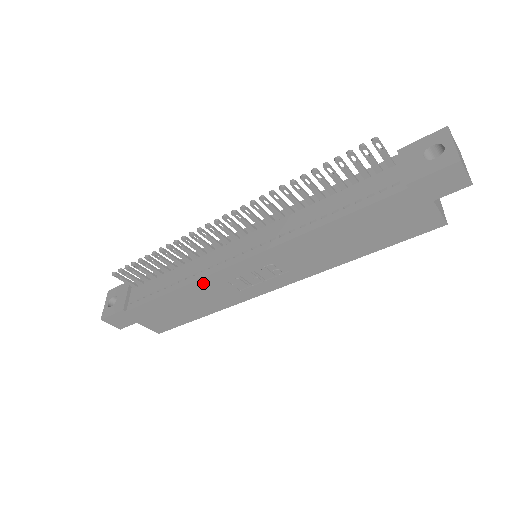
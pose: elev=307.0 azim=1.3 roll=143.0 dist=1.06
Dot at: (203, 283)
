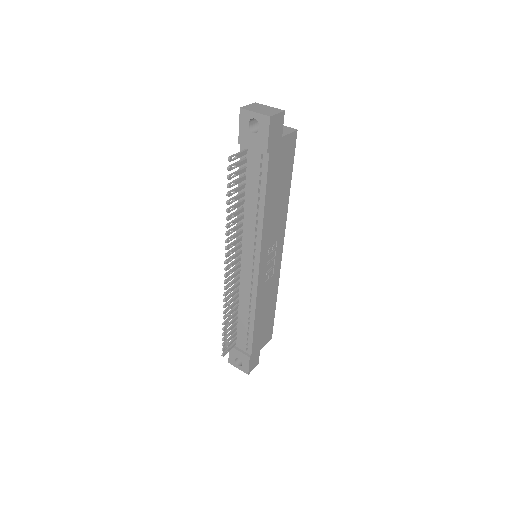
Dot at: (259, 298)
